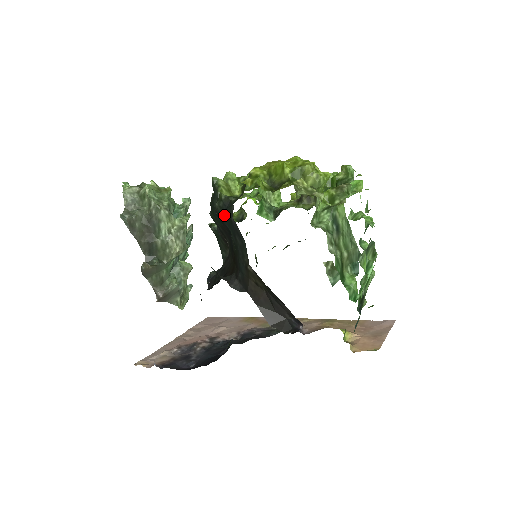
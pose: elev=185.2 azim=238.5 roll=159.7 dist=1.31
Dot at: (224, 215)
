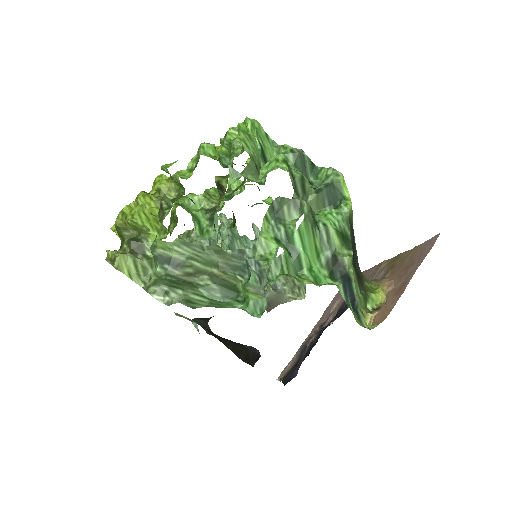
Dot at: occluded
